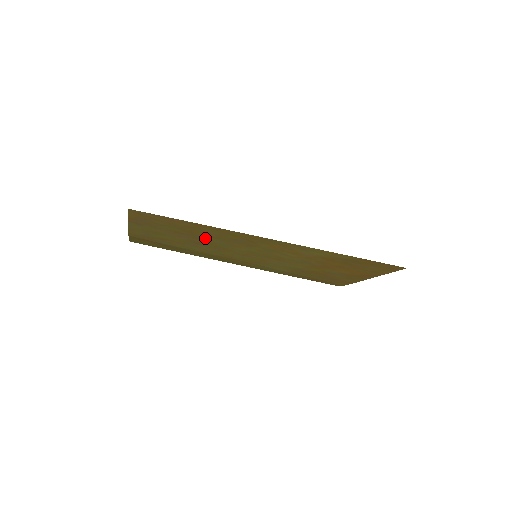
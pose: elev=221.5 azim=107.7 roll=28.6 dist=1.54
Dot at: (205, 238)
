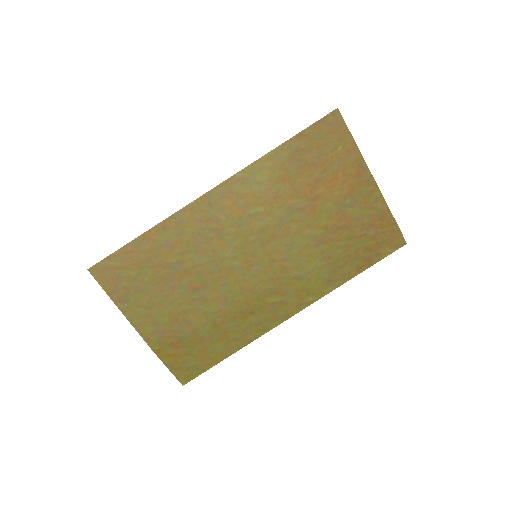
Dot at: (184, 265)
